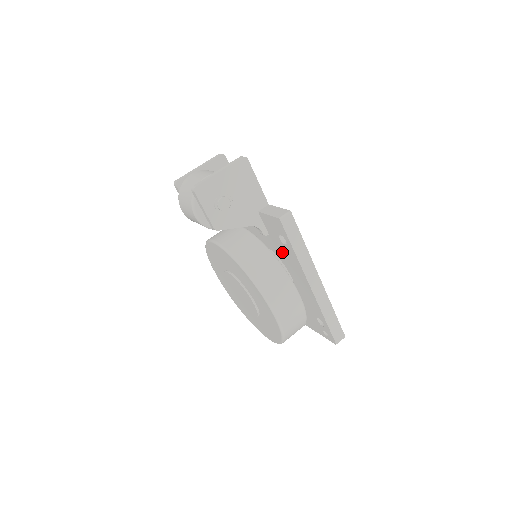
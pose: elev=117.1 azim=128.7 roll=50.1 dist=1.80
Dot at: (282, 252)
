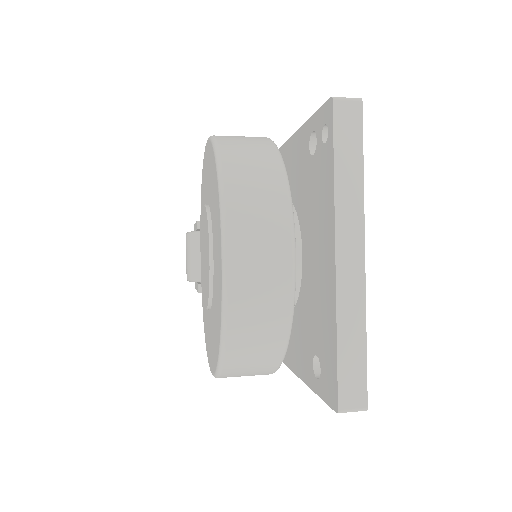
Dot at: occluded
